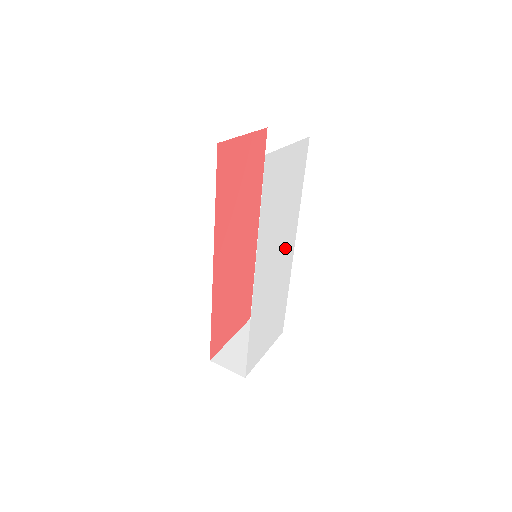
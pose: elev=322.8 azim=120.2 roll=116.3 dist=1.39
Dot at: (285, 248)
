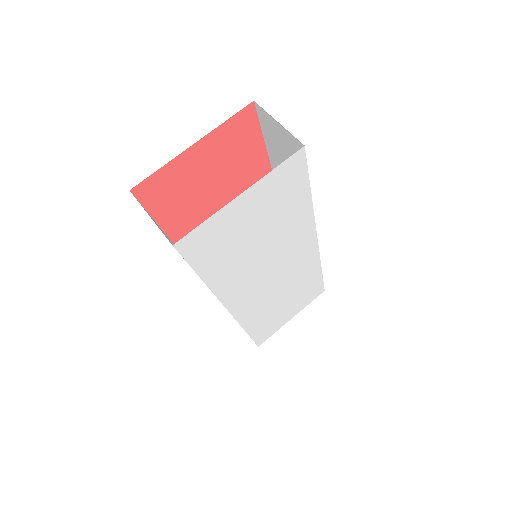
Dot at: (292, 255)
